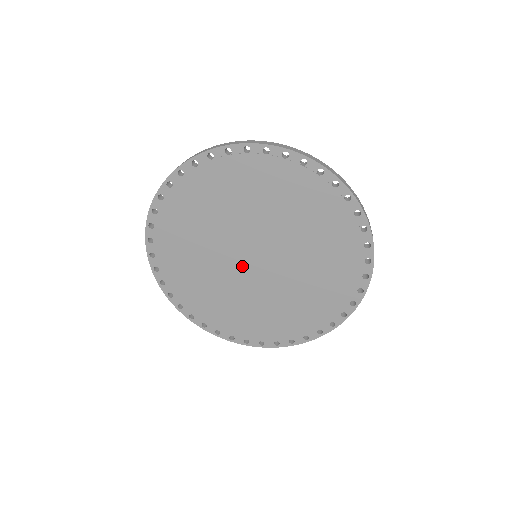
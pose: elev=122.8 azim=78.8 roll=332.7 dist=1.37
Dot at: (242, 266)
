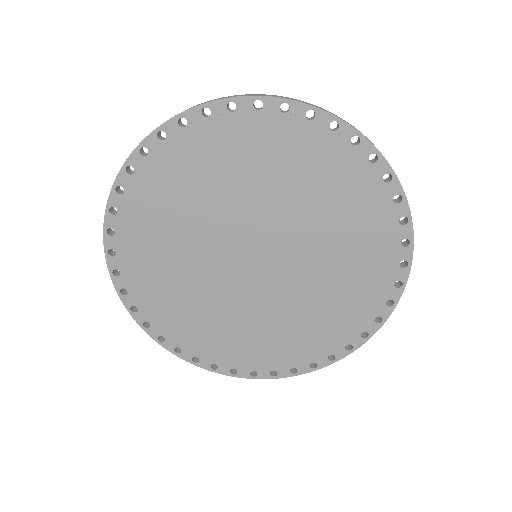
Dot at: (239, 272)
